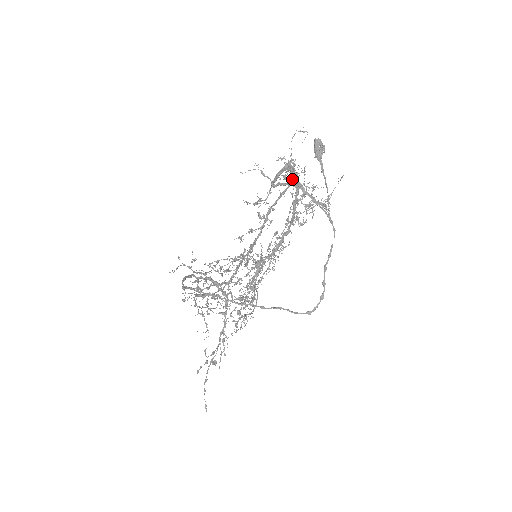
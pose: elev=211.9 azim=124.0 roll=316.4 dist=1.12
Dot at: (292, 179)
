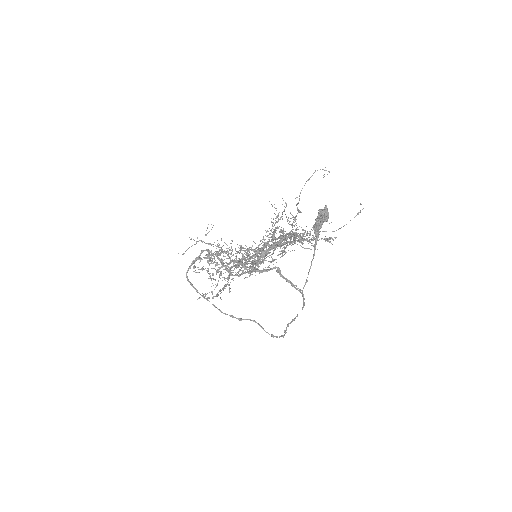
Dot at: occluded
